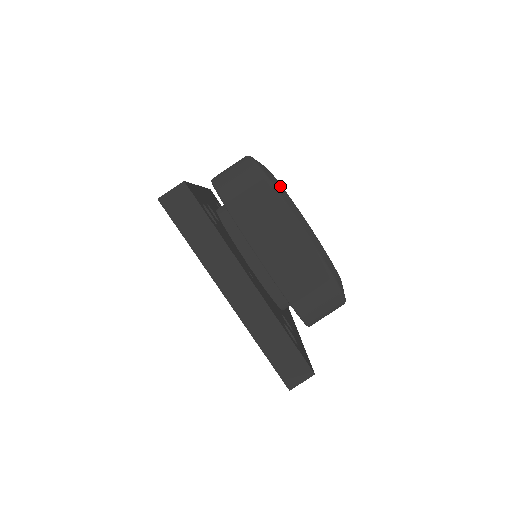
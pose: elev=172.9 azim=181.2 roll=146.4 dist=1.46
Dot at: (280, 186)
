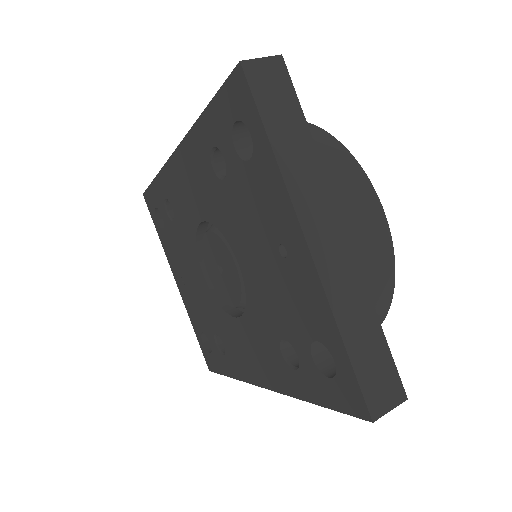
Dot at: occluded
